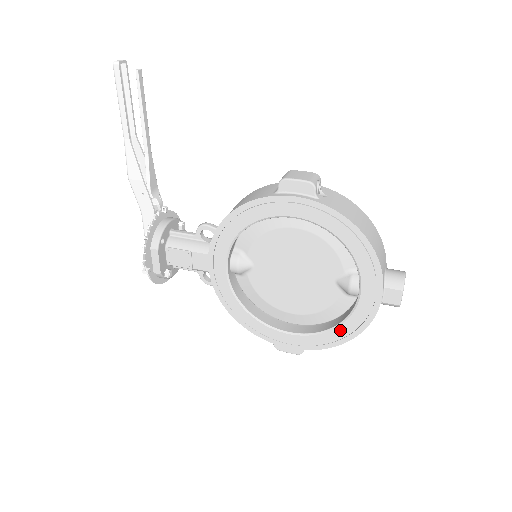
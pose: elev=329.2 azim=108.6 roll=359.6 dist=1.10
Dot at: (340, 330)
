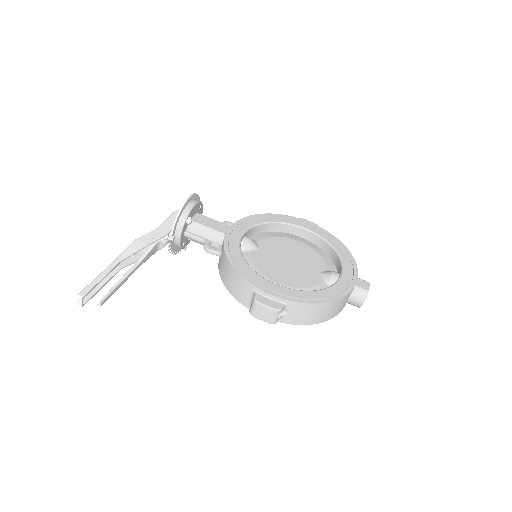
Dot at: occluded
